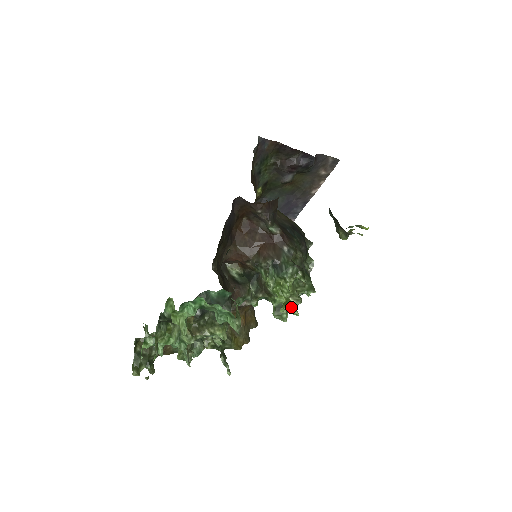
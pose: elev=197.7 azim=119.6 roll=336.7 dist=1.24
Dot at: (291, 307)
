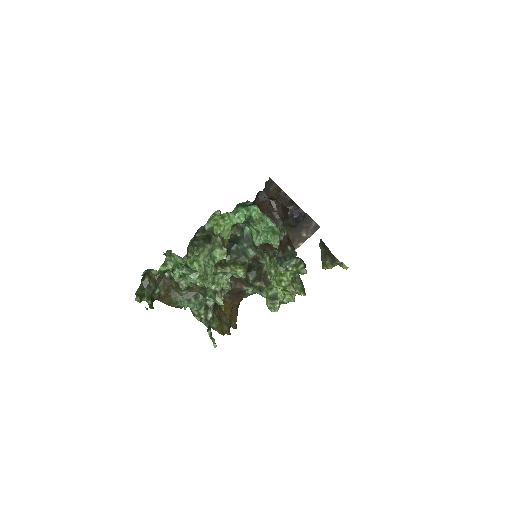
Dot at: (290, 292)
